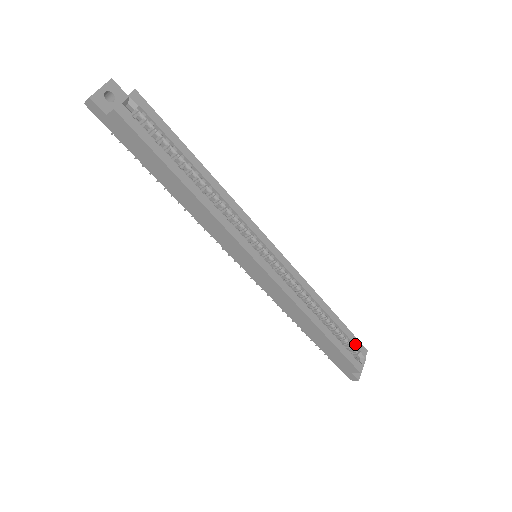
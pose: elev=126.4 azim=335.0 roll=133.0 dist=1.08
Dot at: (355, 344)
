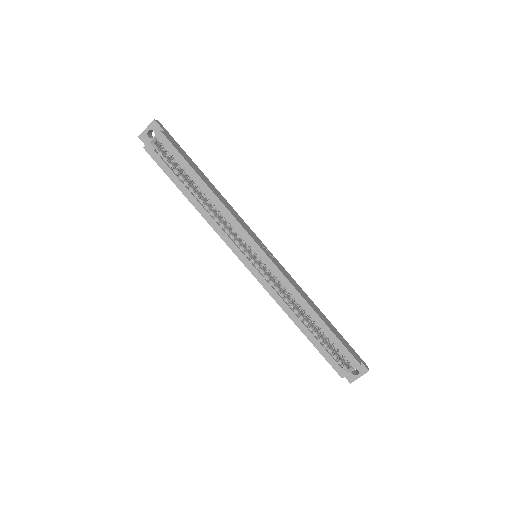
Dot at: (344, 354)
